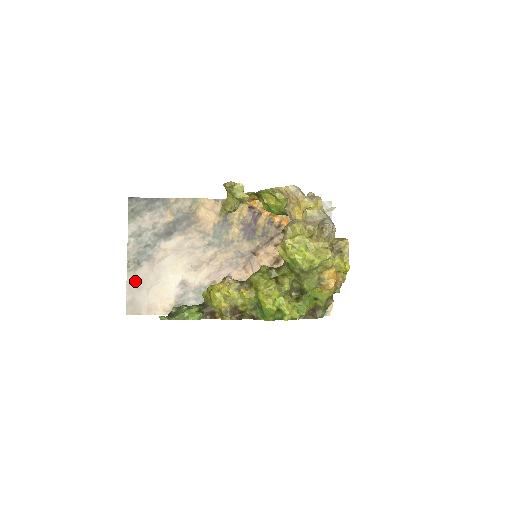
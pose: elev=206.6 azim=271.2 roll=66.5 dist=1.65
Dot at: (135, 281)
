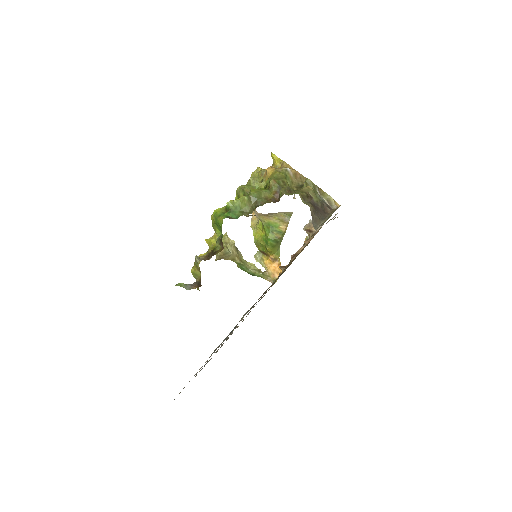
Dot at: occluded
